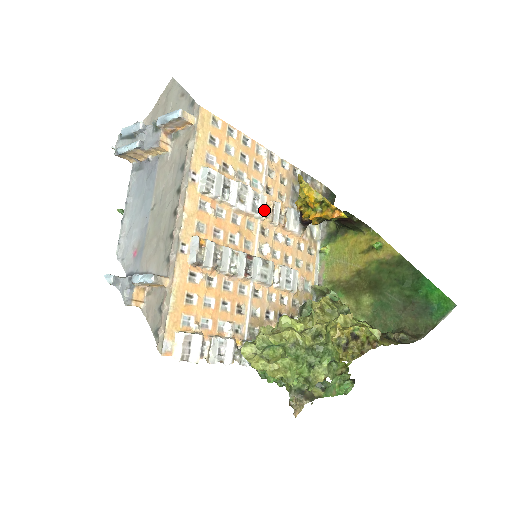
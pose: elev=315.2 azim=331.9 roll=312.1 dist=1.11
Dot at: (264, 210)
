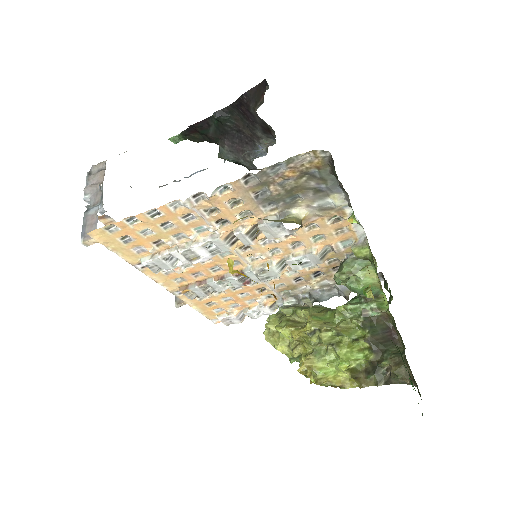
Dot at: (226, 247)
